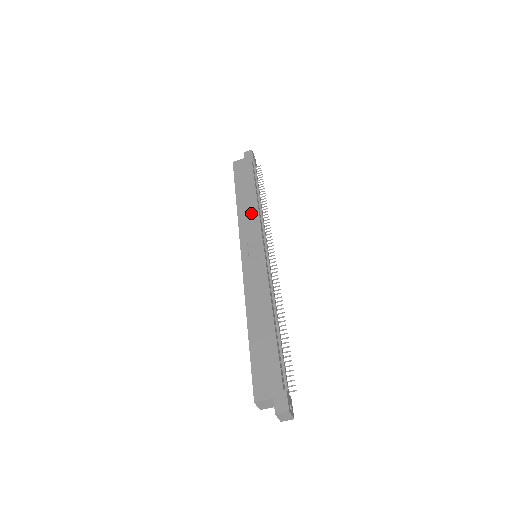
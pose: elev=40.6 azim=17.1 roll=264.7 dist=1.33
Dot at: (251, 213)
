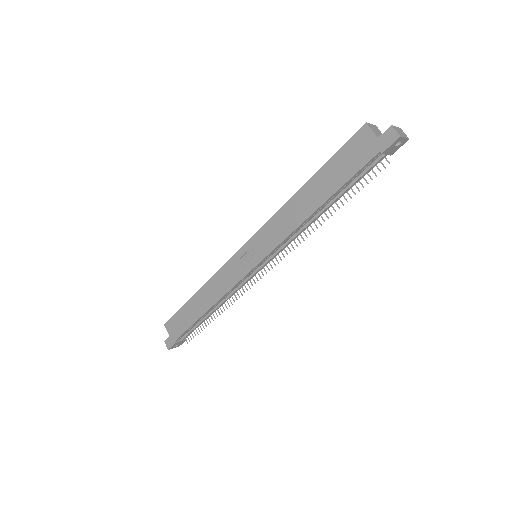
Dot at: (288, 223)
